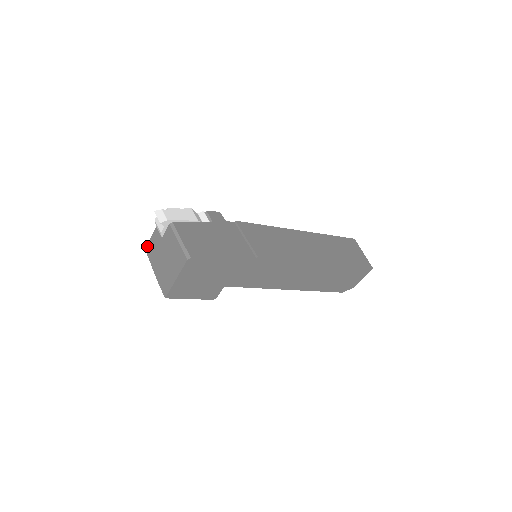
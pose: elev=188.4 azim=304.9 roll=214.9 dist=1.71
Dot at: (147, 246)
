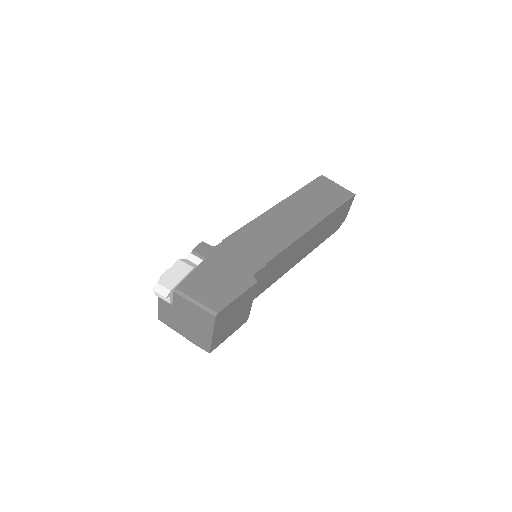
Dot at: (159, 316)
